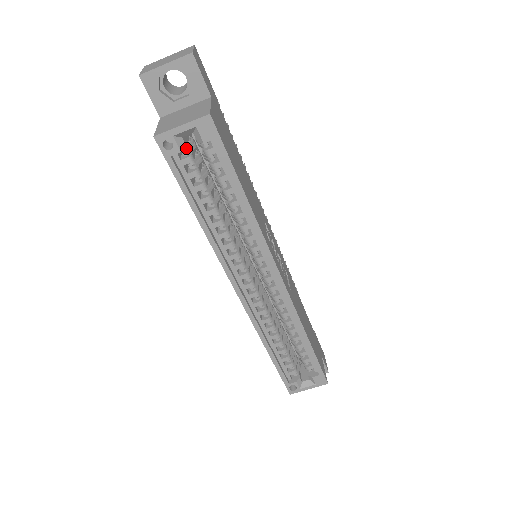
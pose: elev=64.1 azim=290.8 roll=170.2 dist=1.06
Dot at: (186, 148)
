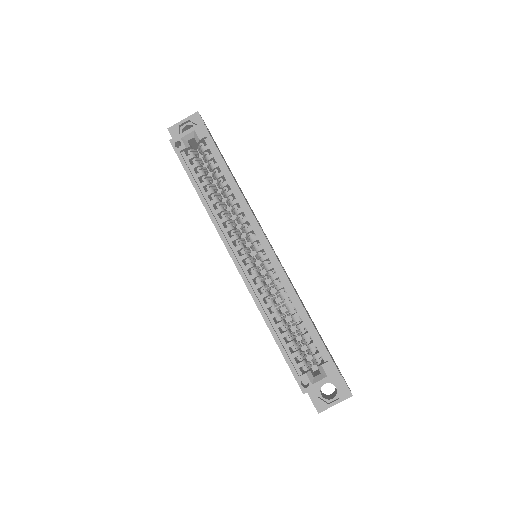
Dot at: (190, 150)
